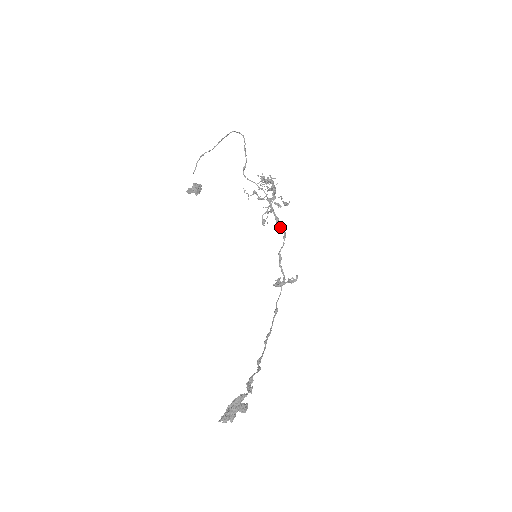
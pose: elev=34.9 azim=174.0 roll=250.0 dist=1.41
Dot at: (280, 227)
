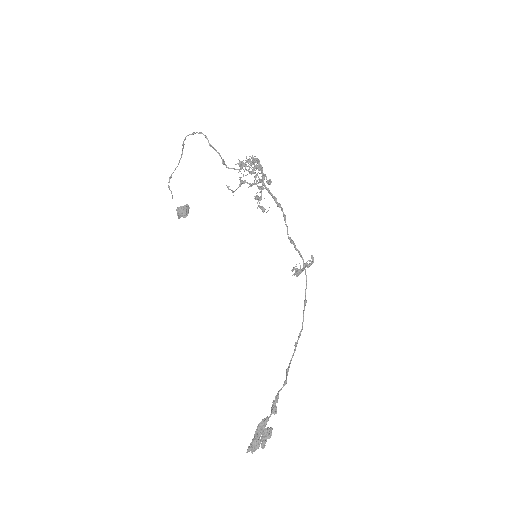
Dot at: (279, 207)
